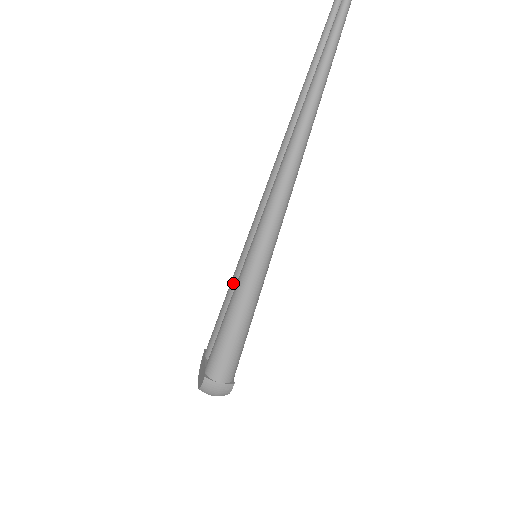
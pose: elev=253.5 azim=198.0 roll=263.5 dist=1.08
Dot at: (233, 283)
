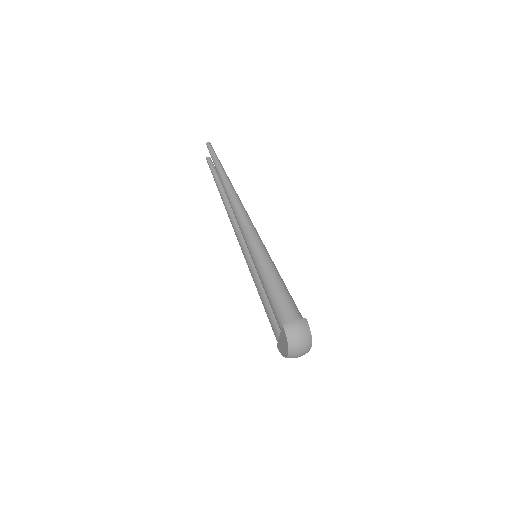
Dot at: (257, 282)
